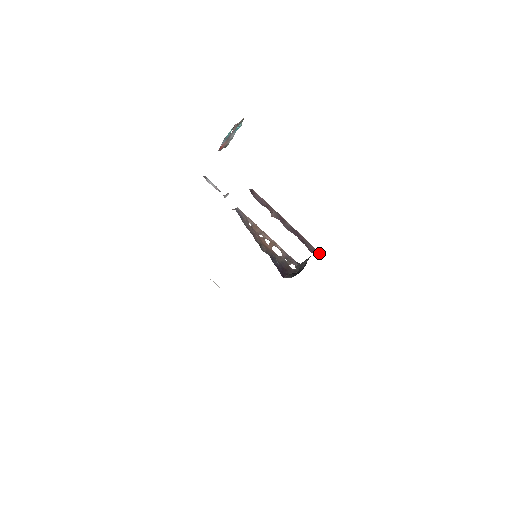
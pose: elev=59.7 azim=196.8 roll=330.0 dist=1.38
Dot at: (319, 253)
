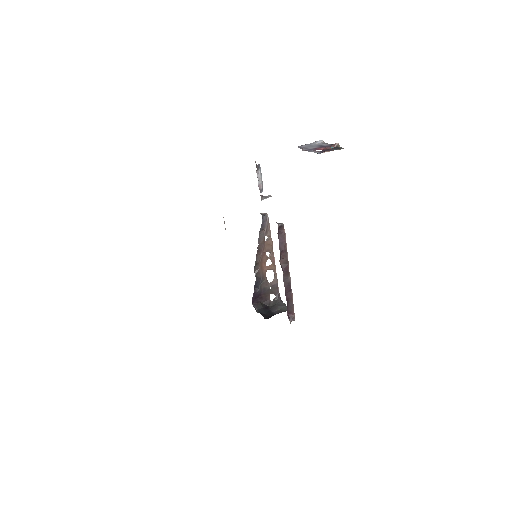
Dot at: (293, 319)
